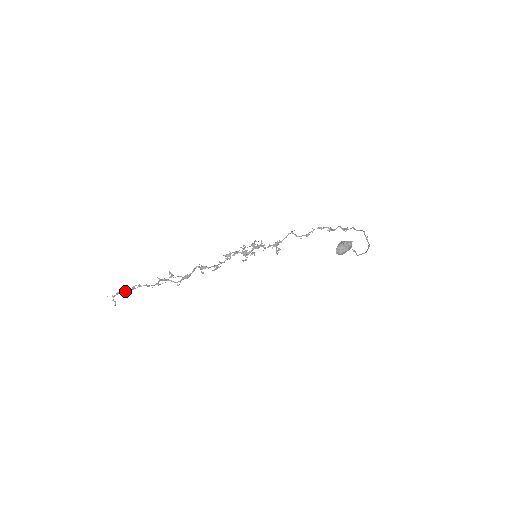
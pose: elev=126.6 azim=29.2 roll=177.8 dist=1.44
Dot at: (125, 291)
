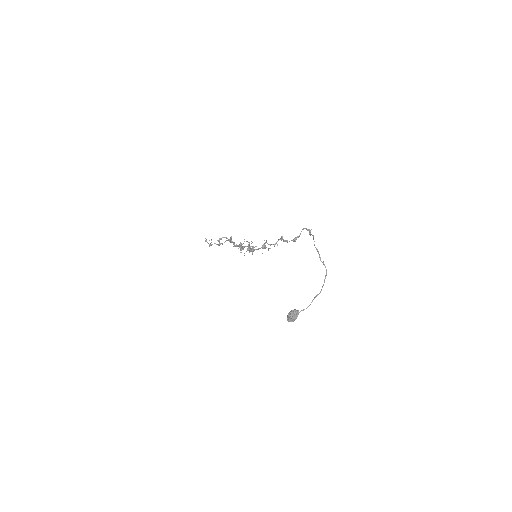
Dot at: occluded
